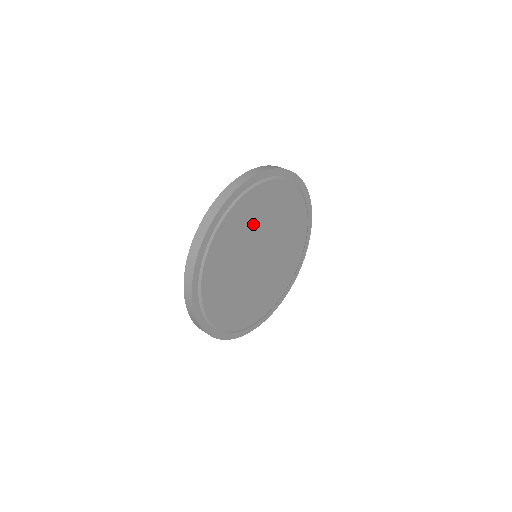
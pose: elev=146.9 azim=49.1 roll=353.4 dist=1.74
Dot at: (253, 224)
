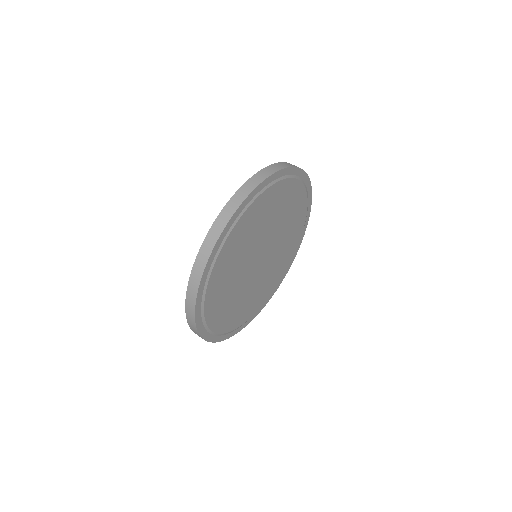
Dot at: (268, 219)
